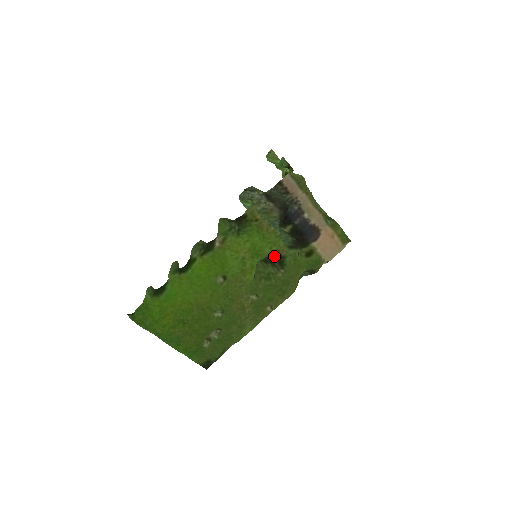
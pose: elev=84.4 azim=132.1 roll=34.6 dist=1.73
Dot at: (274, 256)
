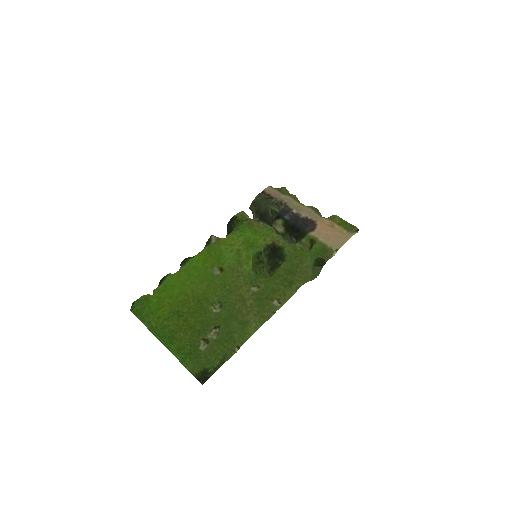
Dot at: (271, 248)
